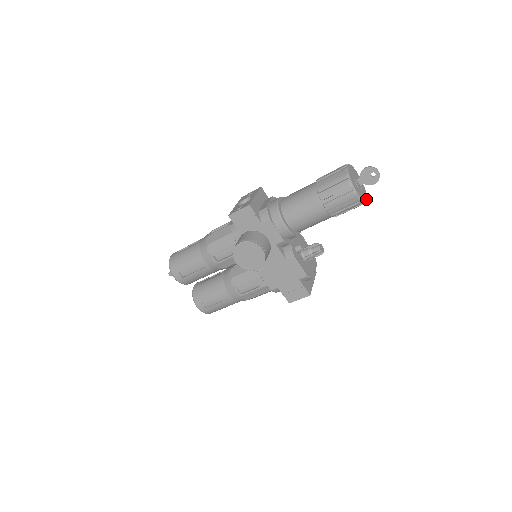
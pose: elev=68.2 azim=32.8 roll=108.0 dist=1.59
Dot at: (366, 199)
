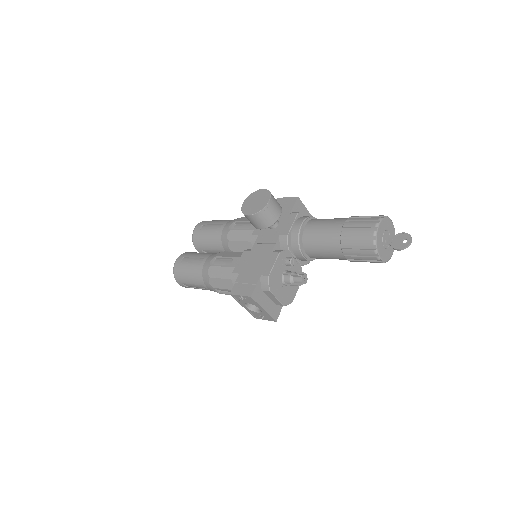
Dot at: (380, 254)
